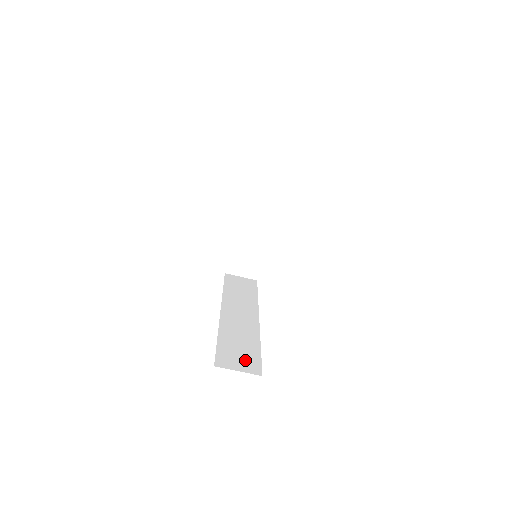
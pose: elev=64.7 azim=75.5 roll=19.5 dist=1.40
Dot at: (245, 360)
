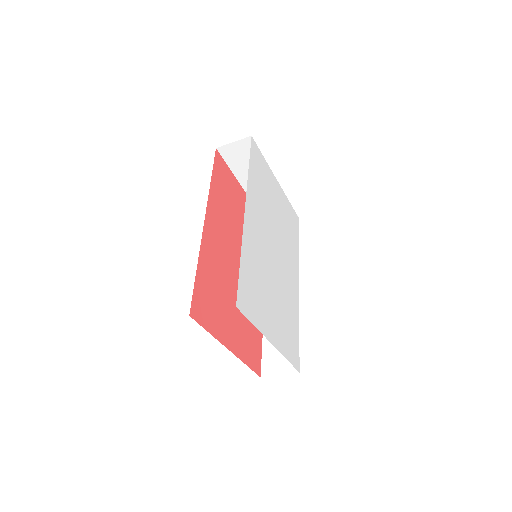
Dot at: occluded
